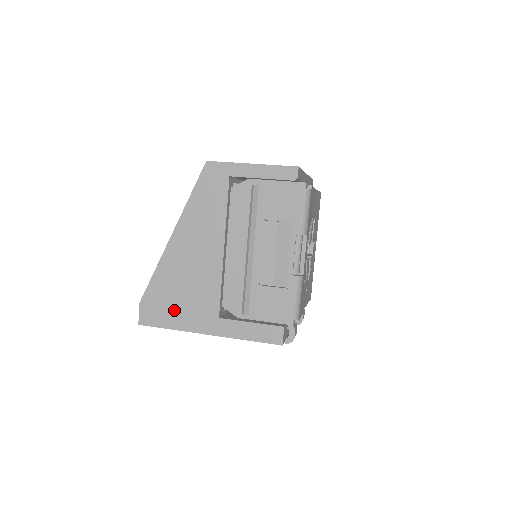
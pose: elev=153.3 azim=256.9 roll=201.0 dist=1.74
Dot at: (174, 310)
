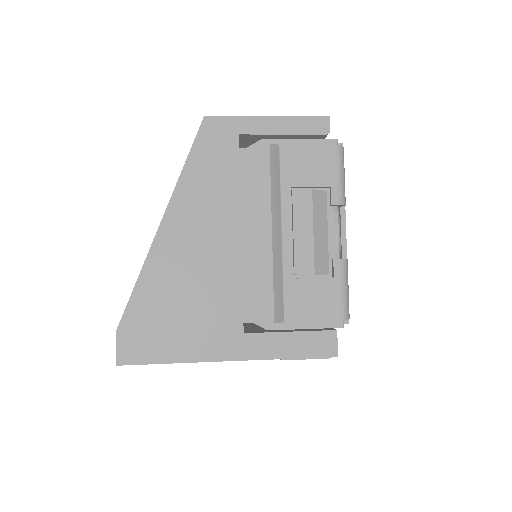
Dot at: (174, 333)
